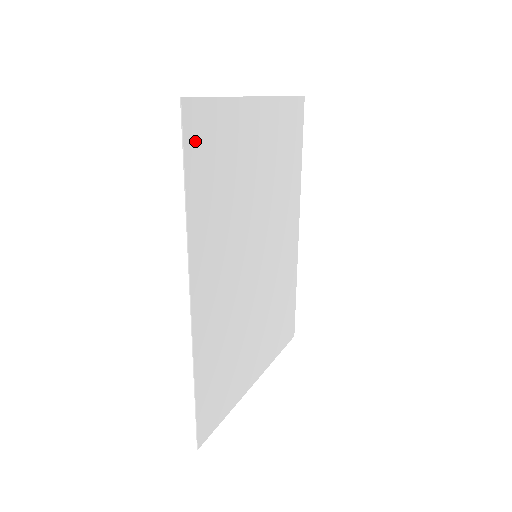
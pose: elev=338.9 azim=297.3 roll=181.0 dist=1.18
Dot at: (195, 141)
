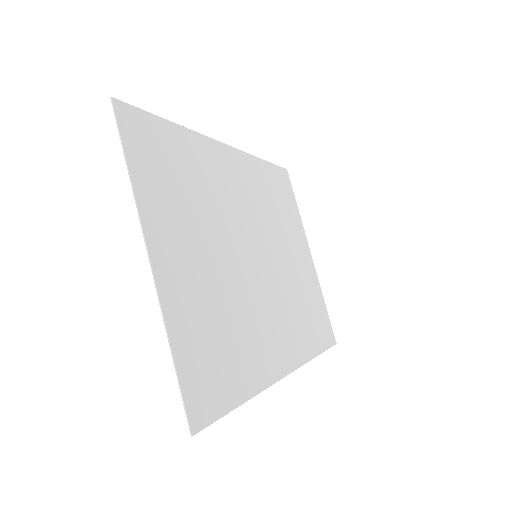
Dot at: (280, 177)
